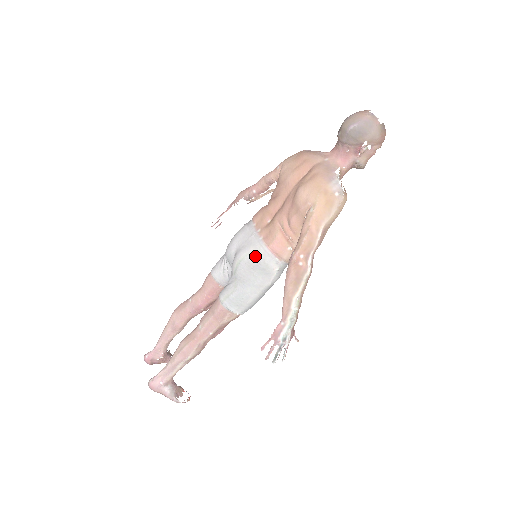
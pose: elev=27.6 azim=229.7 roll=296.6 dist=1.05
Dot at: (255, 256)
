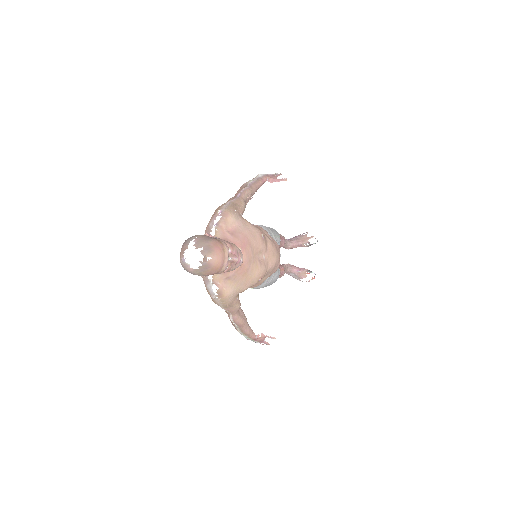
Dot at: occluded
